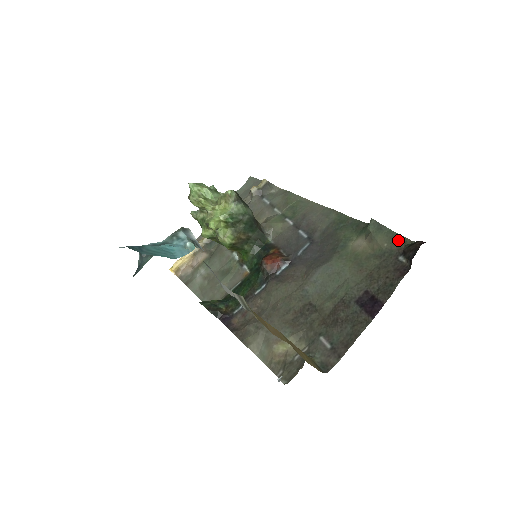
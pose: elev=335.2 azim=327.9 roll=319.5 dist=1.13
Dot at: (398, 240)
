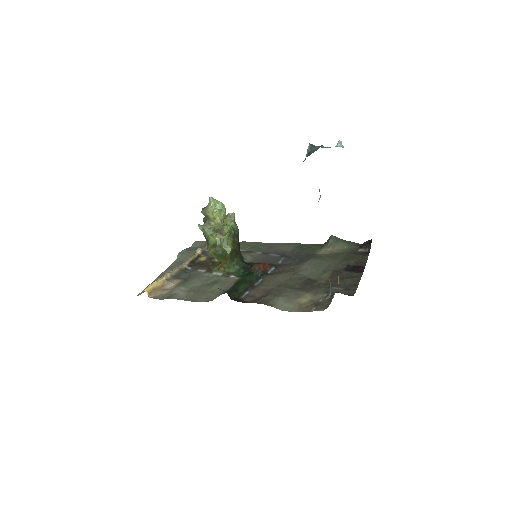
Dot at: (353, 243)
